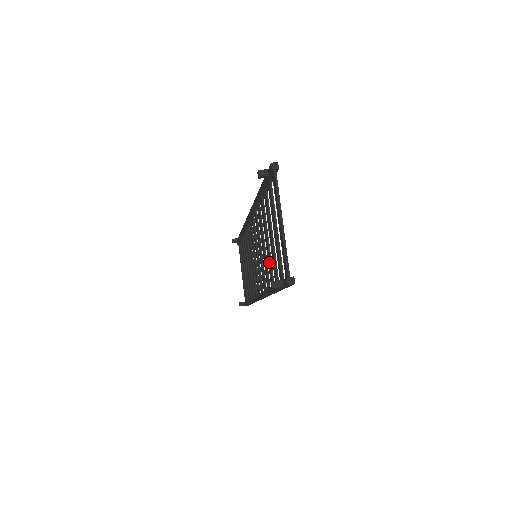
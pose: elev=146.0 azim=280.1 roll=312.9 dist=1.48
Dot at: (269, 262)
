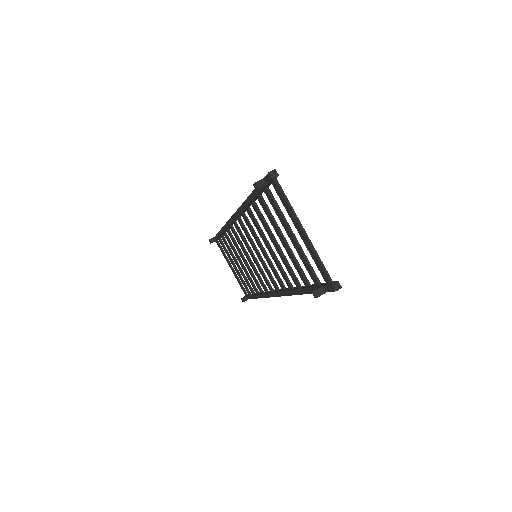
Dot at: (287, 265)
